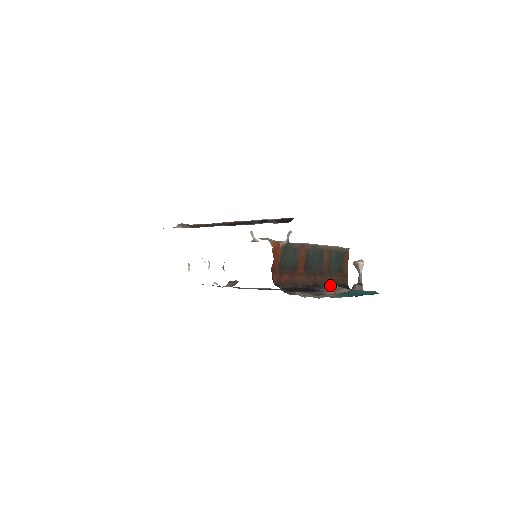
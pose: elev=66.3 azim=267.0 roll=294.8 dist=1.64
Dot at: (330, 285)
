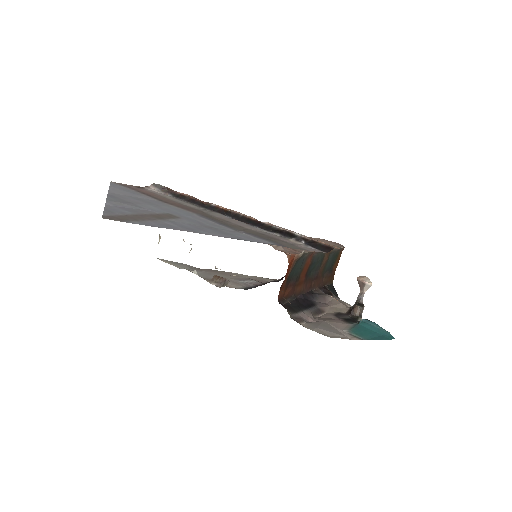
Dot at: (321, 289)
